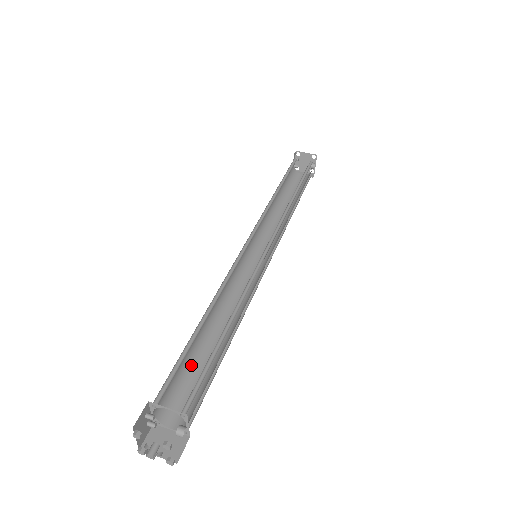
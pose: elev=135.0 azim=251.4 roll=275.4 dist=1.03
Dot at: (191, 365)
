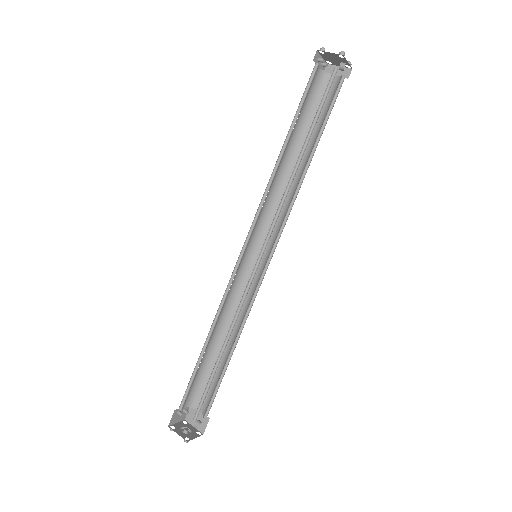
Dot at: (208, 367)
